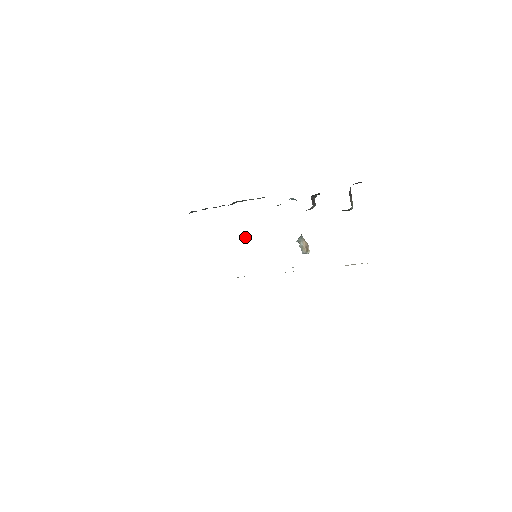
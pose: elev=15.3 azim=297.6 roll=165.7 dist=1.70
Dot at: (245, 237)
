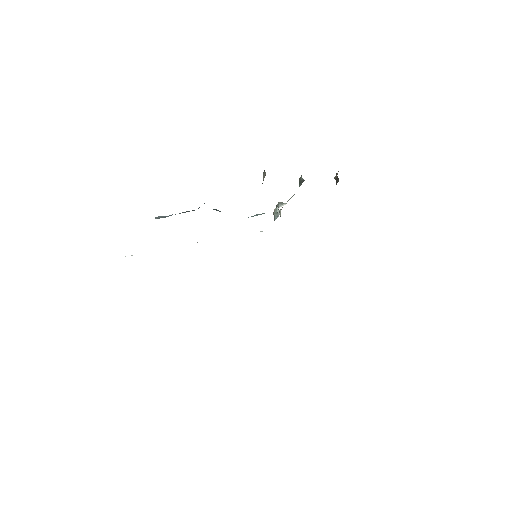
Dot at: occluded
